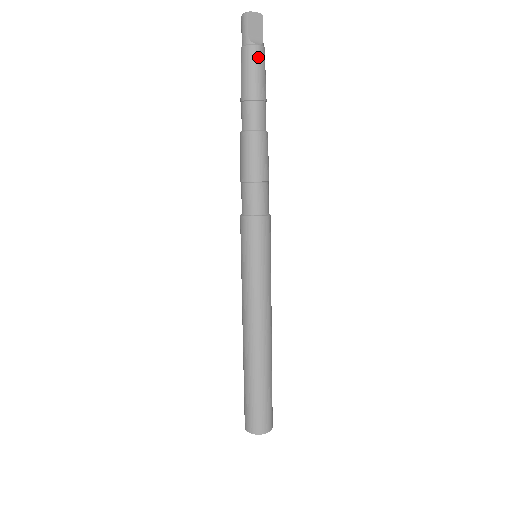
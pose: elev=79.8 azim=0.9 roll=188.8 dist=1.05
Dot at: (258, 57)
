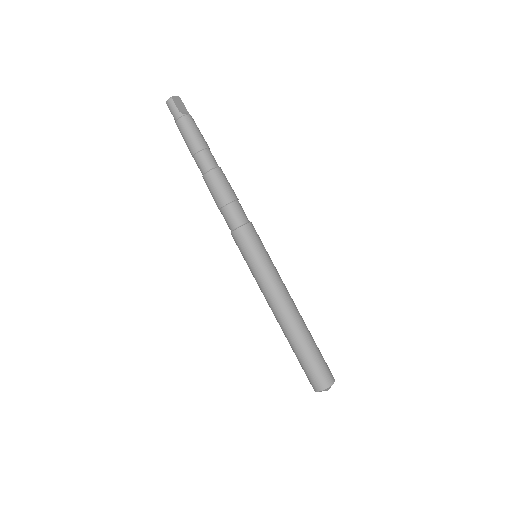
Dot at: (192, 122)
